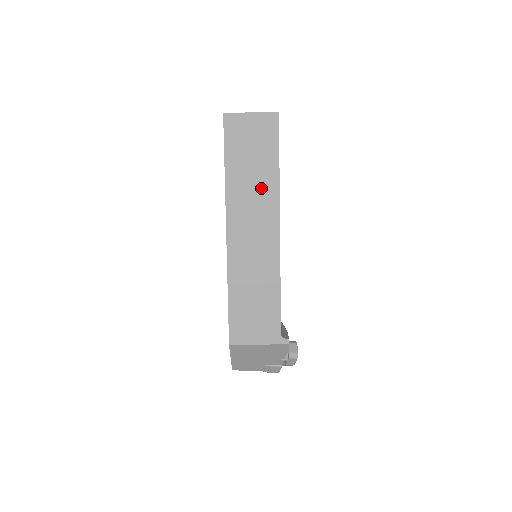
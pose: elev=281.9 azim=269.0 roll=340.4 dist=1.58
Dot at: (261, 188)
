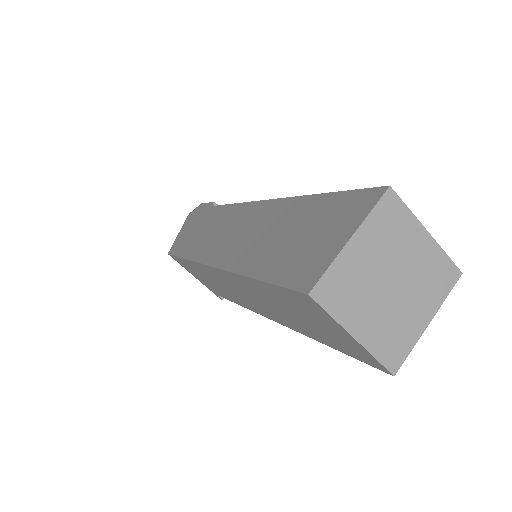
Dot at: (282, 315)
